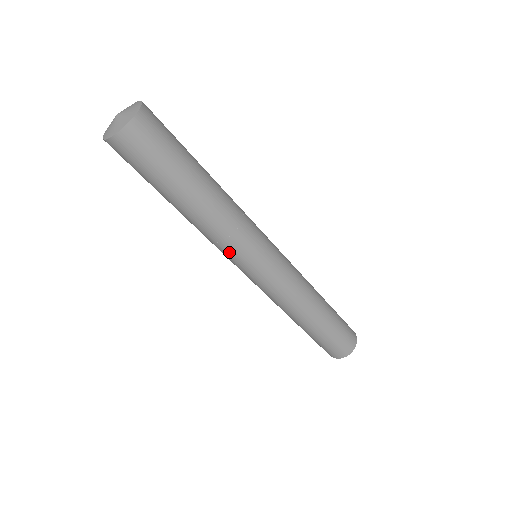
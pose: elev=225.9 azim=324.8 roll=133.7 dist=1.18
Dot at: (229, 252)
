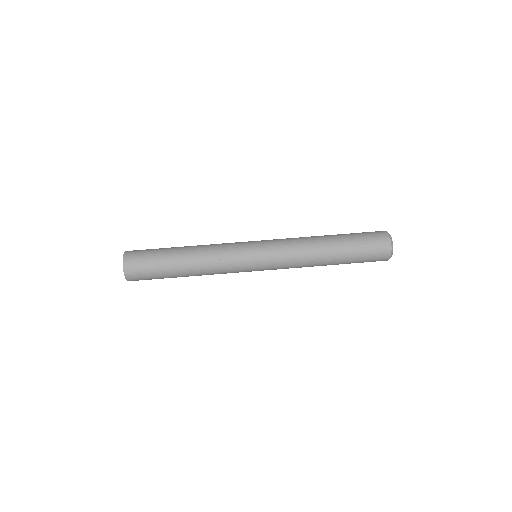
Dot at: (231, 264)
